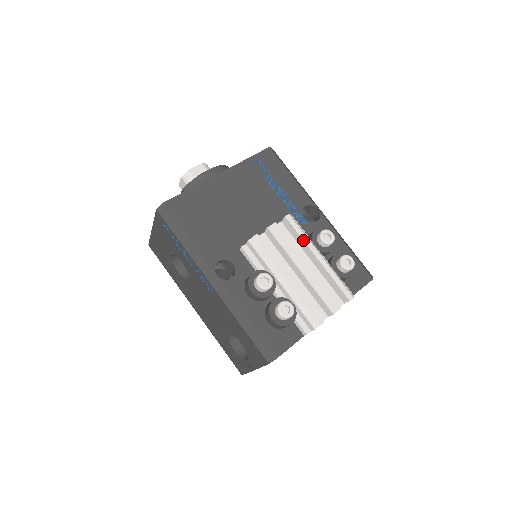
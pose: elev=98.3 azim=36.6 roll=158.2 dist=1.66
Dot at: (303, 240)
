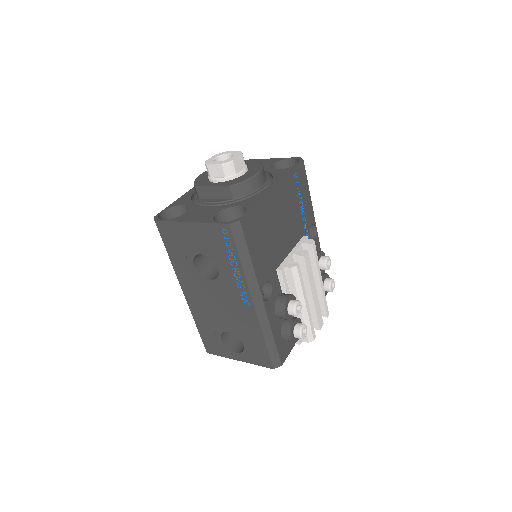
Dot at: (317, 267)
